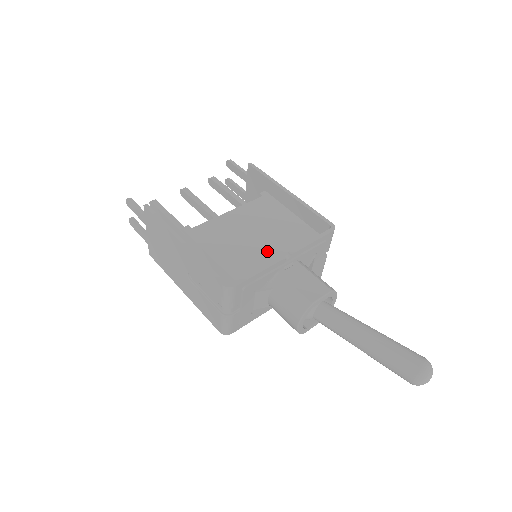
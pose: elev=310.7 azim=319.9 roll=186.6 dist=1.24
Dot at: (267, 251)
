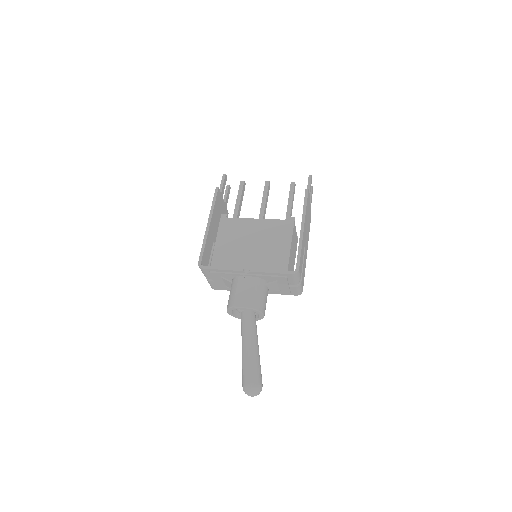
Dot at: (245, 259)
